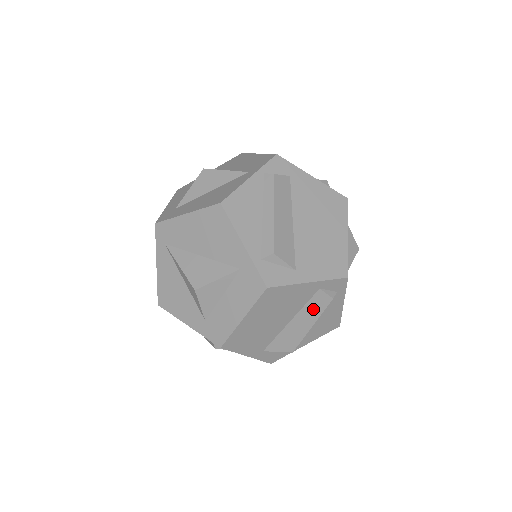
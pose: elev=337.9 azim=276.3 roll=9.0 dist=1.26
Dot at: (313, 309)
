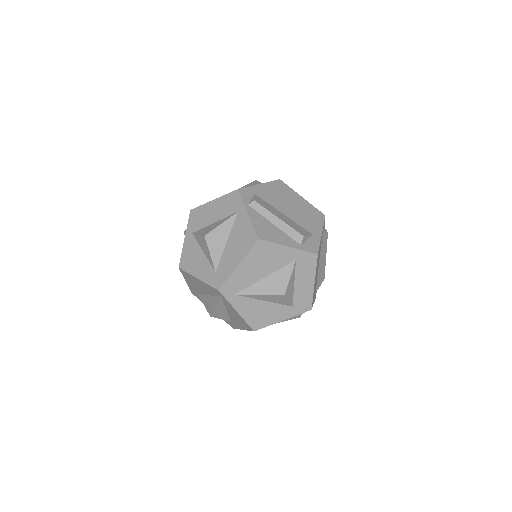
Dot at: (324, 247)
